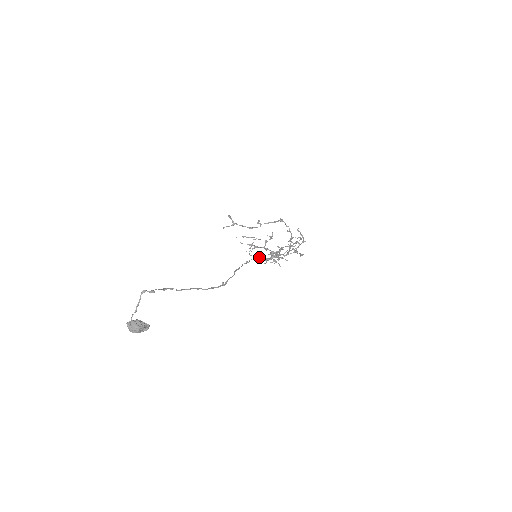
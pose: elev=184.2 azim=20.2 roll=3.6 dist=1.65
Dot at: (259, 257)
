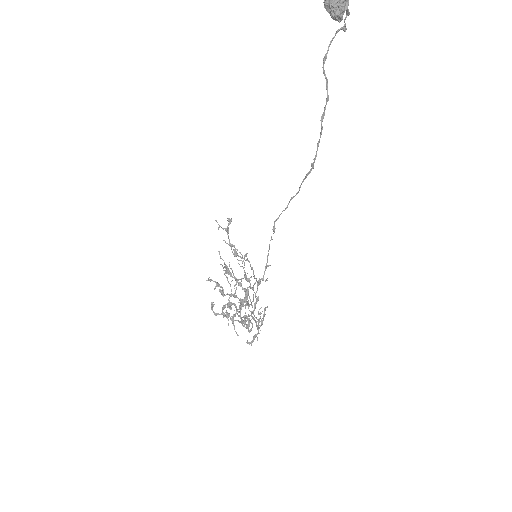
Dot at: occluded
